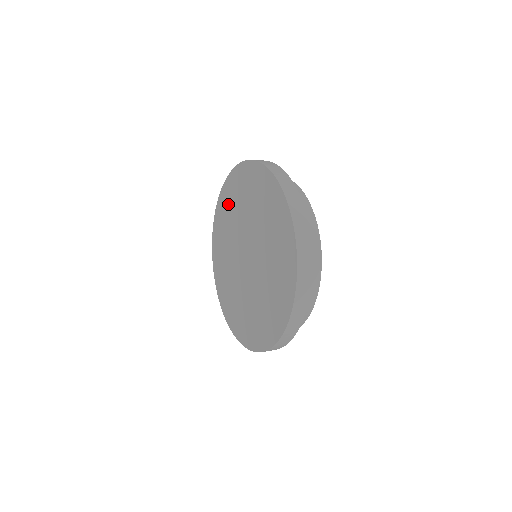
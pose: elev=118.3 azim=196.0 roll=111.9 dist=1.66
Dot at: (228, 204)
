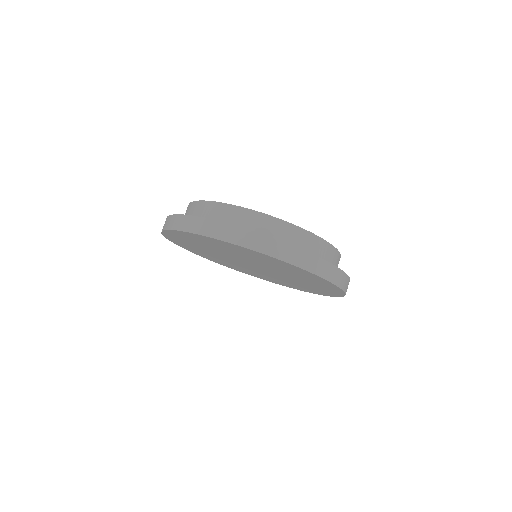
Dot at: occluded
